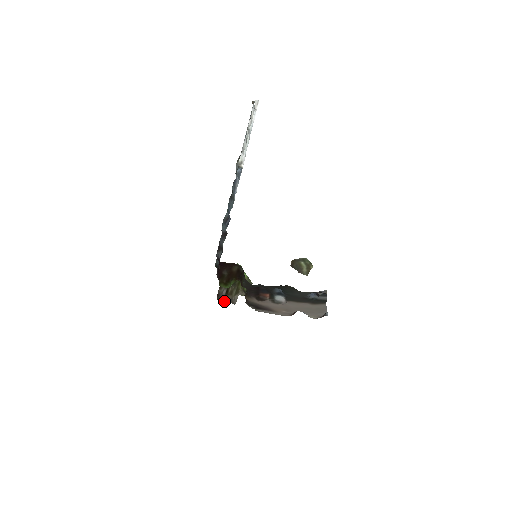
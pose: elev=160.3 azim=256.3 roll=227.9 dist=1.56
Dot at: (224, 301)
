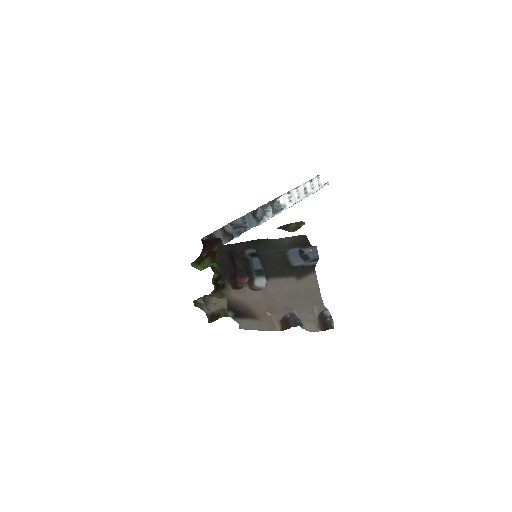
Dot at: (201, 307)
